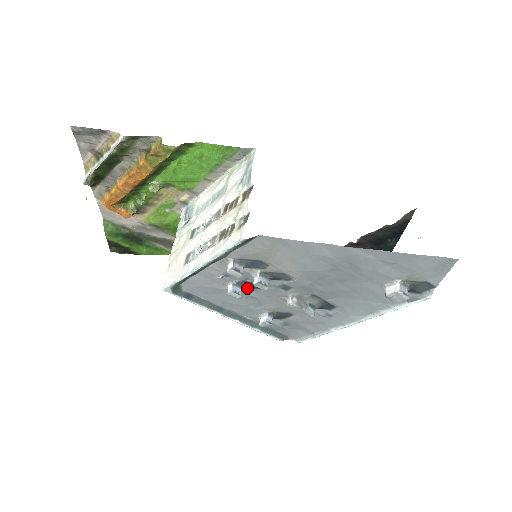
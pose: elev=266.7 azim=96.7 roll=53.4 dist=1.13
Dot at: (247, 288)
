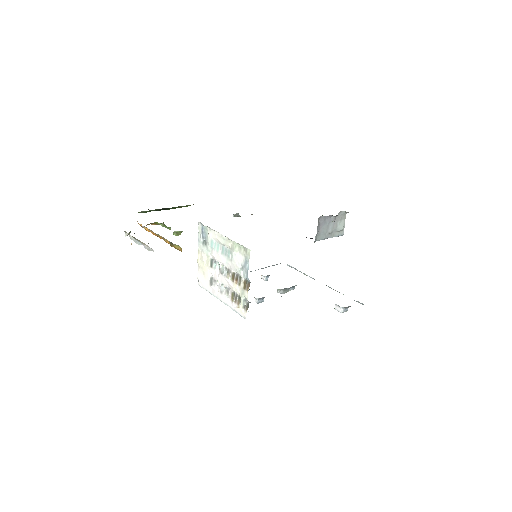
Dot at: occluded
